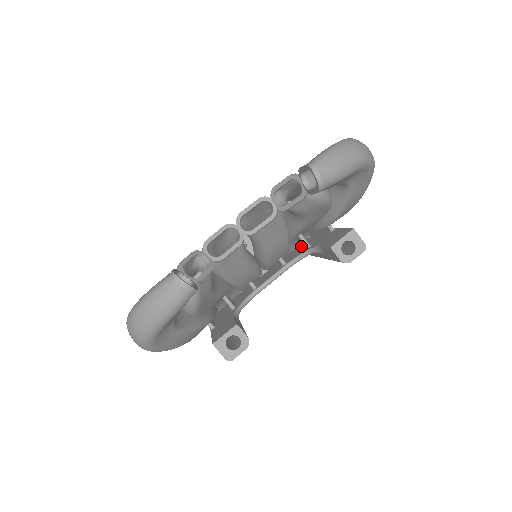
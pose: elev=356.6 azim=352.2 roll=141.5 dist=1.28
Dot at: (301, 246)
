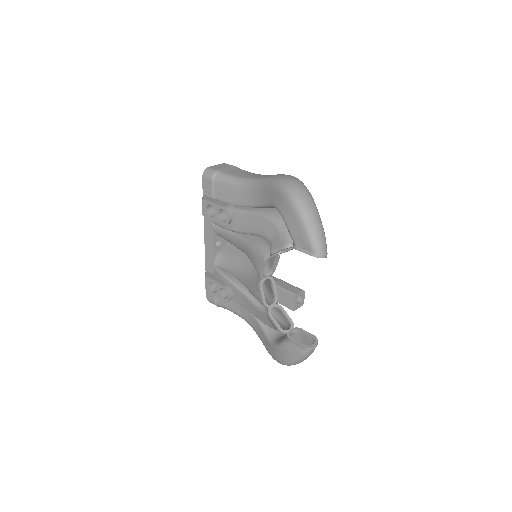
Dot at: occluded
